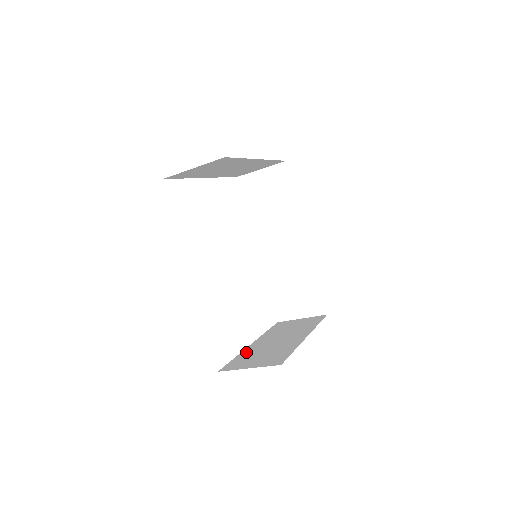
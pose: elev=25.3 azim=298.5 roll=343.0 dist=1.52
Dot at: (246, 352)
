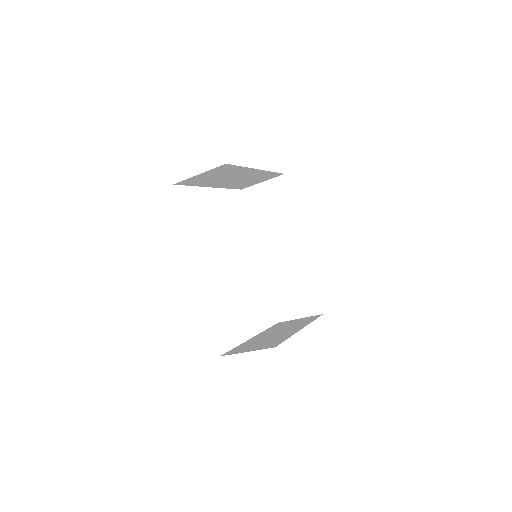
Dot at: (246, 343)
